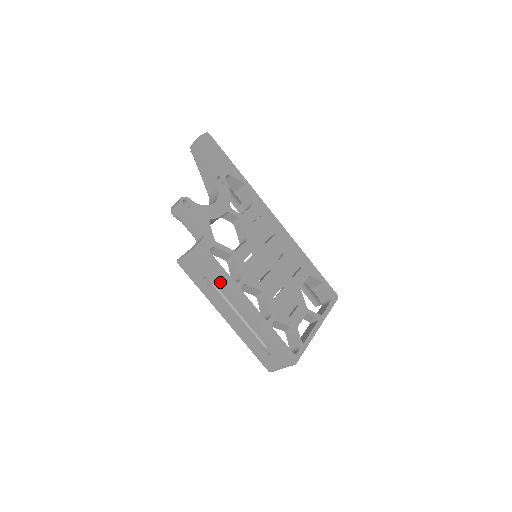
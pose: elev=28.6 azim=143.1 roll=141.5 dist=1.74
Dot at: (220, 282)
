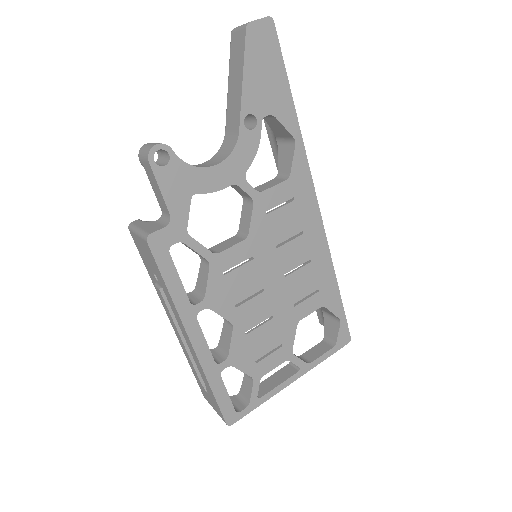
Dot at: (168, 296)
